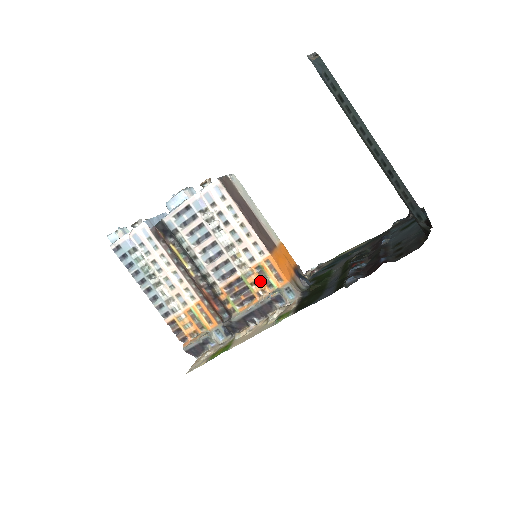
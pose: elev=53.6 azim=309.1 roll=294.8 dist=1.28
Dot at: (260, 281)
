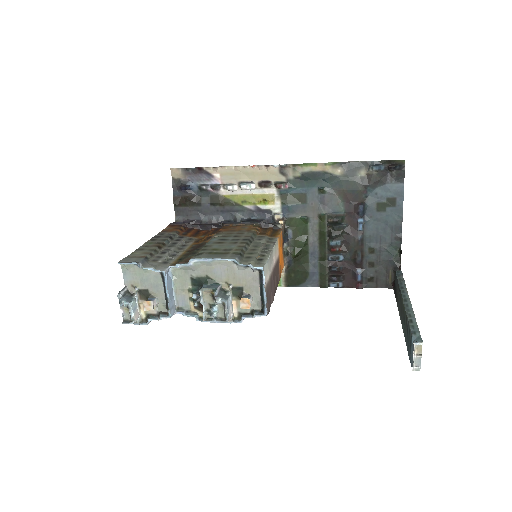
Dot at: occluded
